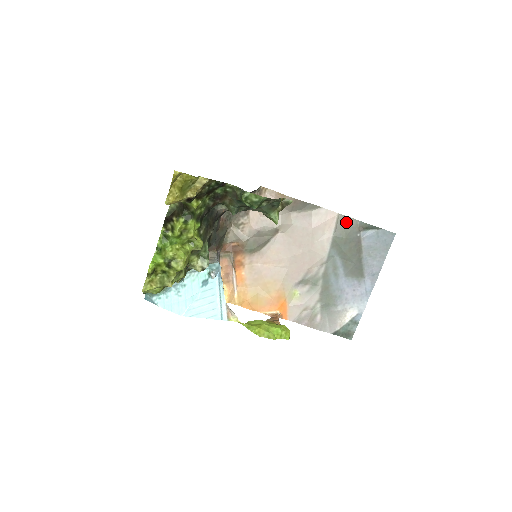
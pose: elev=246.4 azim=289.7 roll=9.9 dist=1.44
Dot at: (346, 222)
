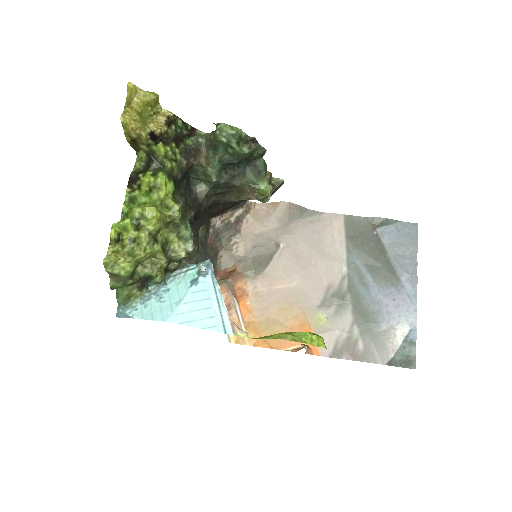
Dot at: (355, 222)
